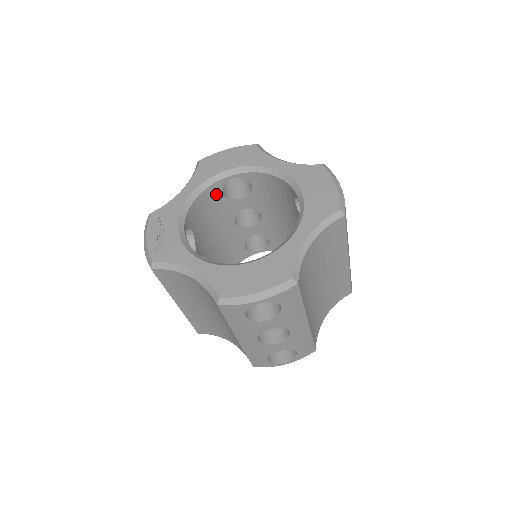
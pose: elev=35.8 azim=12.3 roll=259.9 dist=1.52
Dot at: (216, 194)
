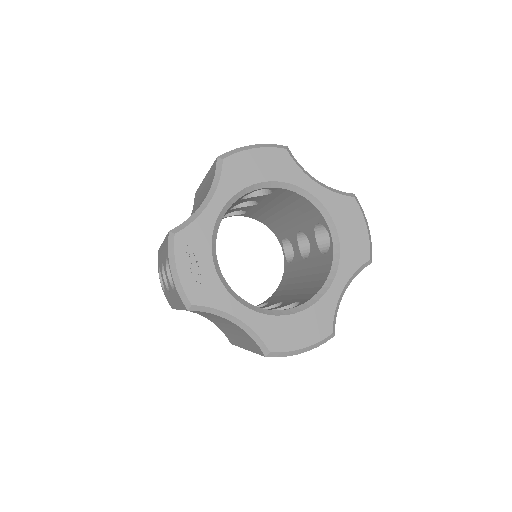
Dot at: (236, 201)
